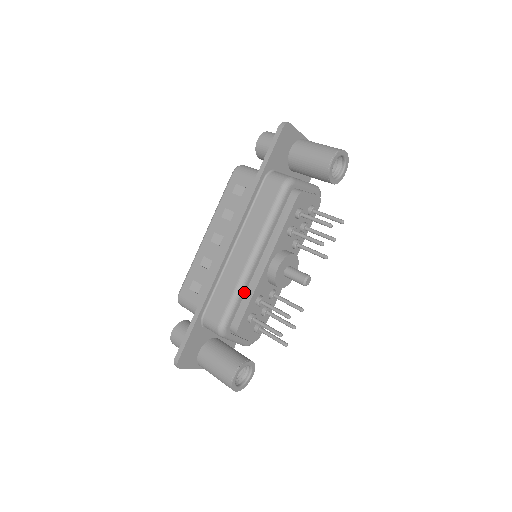
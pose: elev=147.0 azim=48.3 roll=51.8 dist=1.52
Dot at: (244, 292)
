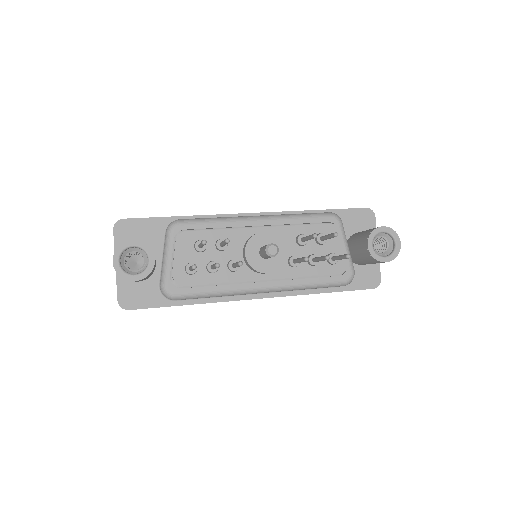
Dot at: (222, 226)
